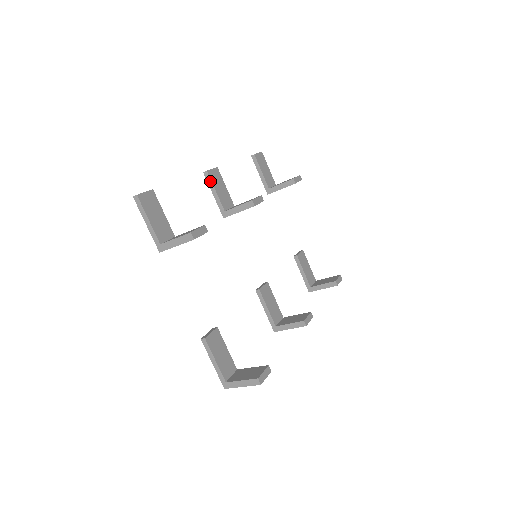
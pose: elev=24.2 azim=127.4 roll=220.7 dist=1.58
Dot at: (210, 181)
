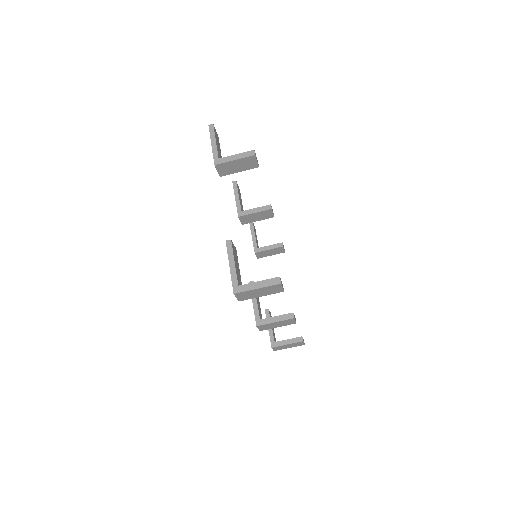
Dot at: (236, 188)
